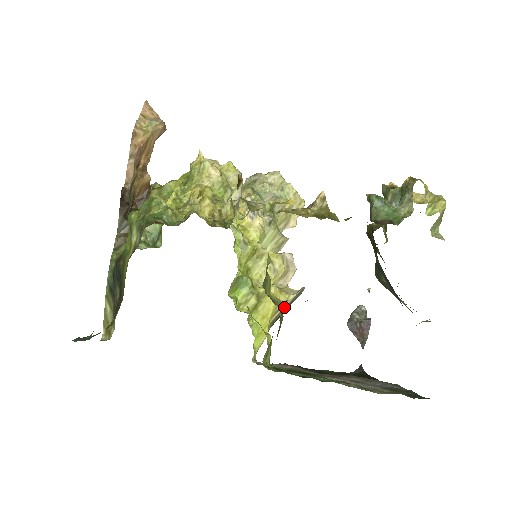
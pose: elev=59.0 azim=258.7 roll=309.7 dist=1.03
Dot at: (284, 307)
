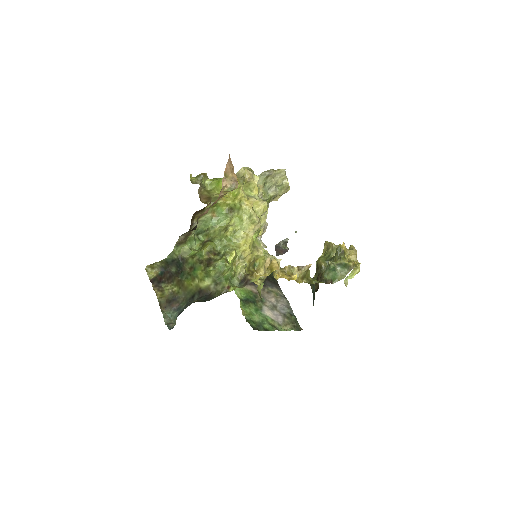
Dot at: occluded
